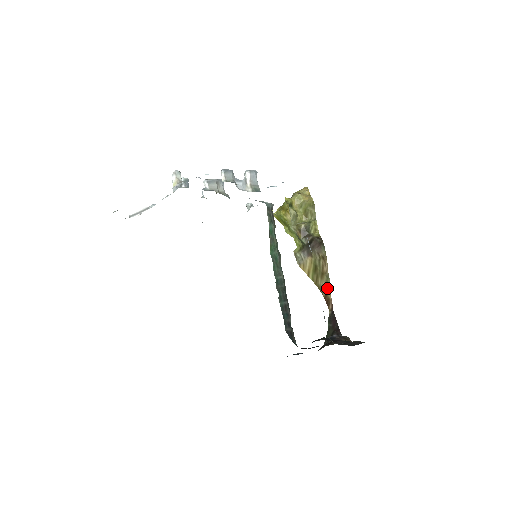
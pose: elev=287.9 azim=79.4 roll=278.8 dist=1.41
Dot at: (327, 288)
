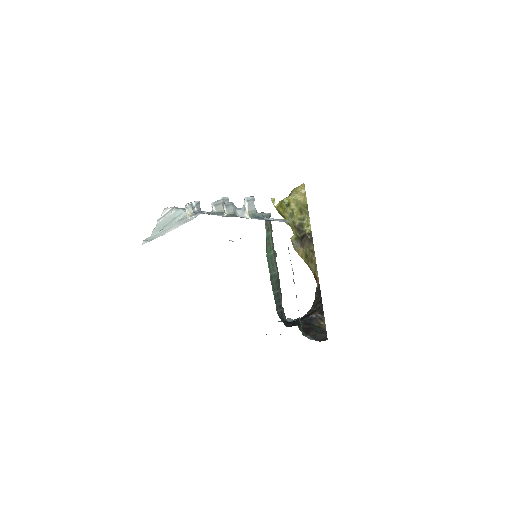
Dot at: (315, 270)
